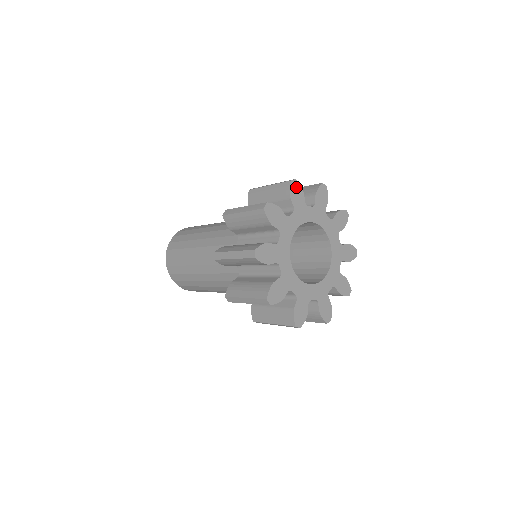
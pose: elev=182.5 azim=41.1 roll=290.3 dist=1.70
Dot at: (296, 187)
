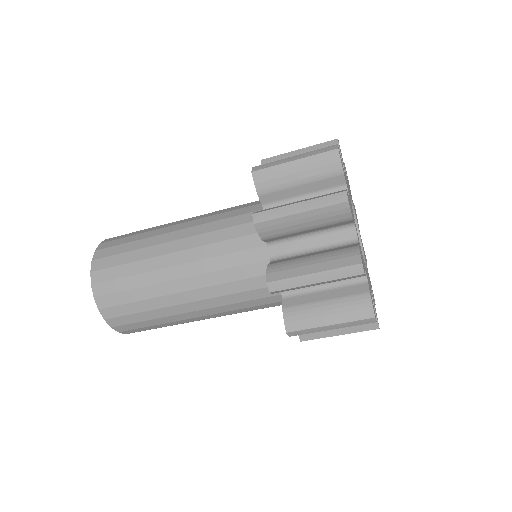
Dot at: (340, 149)
